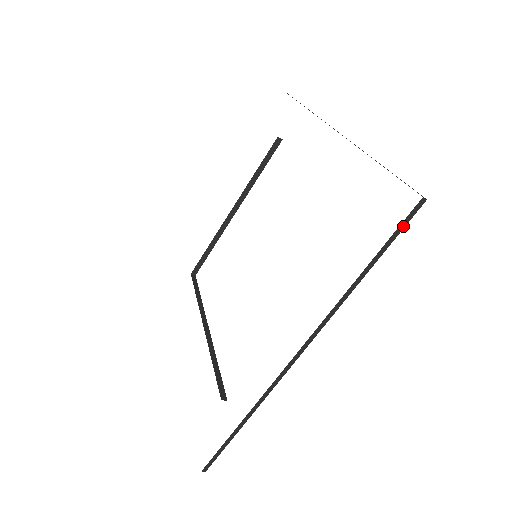
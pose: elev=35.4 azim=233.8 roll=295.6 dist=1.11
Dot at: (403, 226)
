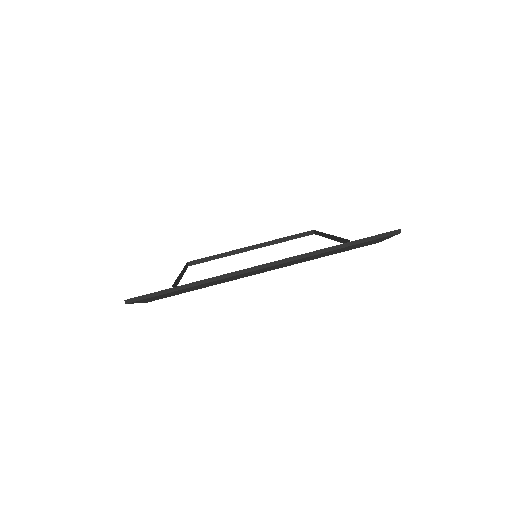
Dot at: (380, 237)
